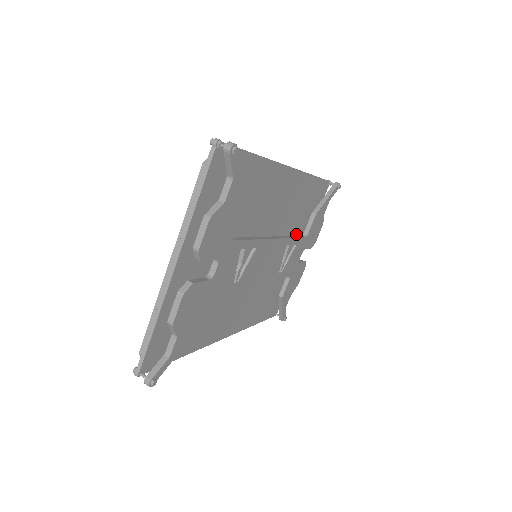
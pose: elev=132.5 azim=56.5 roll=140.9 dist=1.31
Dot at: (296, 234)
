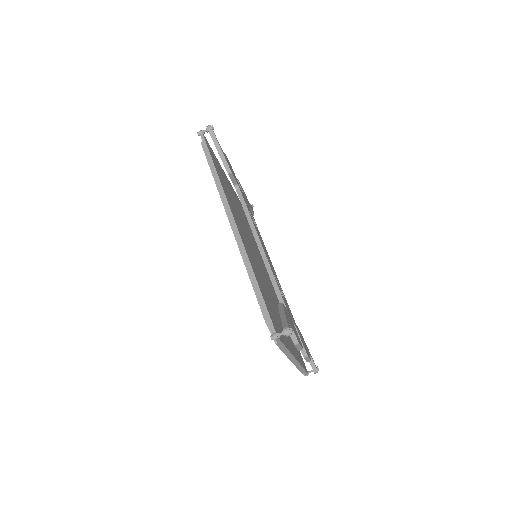
Dot at: (230, 191)
